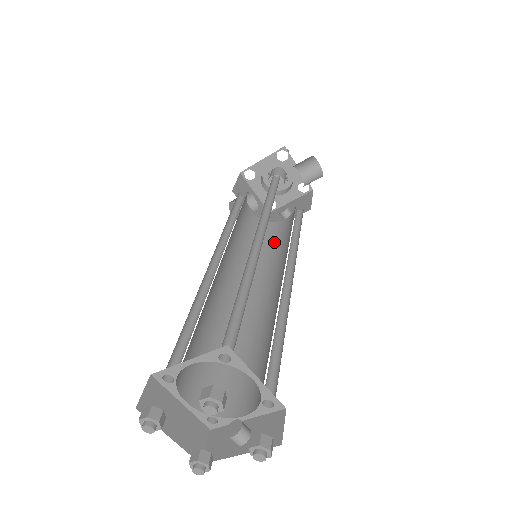
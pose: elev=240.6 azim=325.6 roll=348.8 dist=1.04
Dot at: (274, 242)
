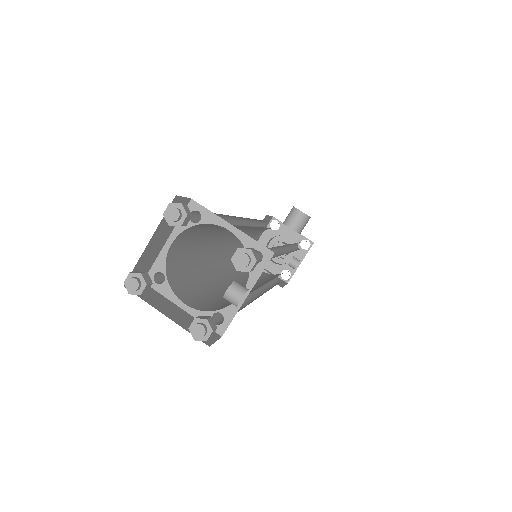
Dot at: occluded
